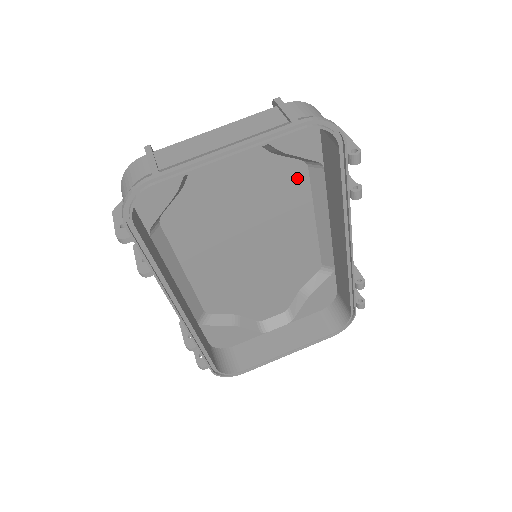
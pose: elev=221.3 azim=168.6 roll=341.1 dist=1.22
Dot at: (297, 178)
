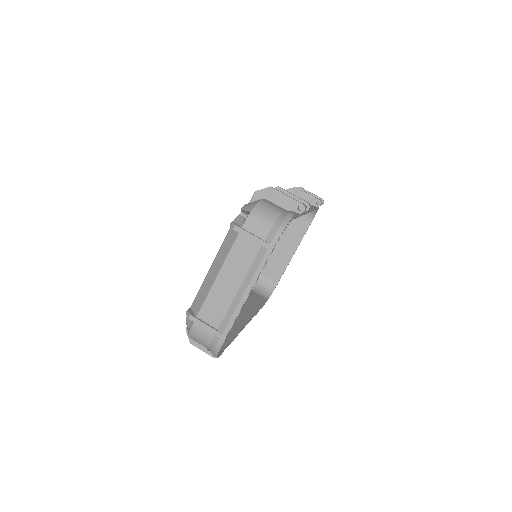
Dot at: occluded
